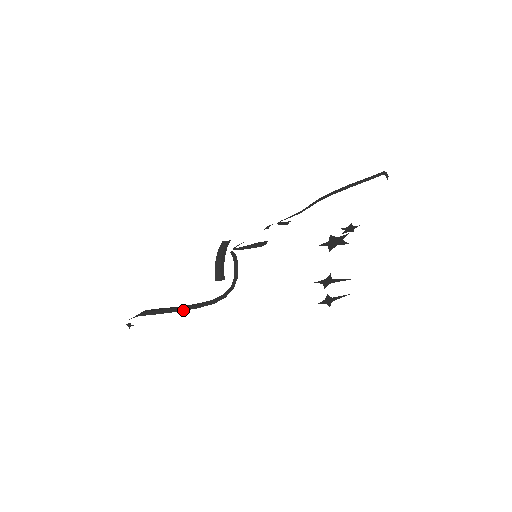
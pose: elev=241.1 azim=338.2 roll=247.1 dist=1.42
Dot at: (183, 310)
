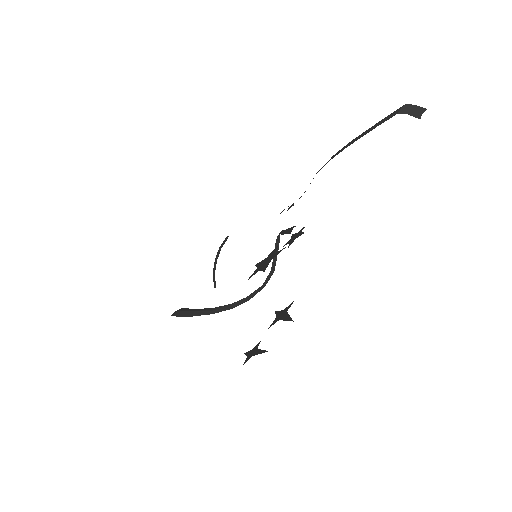
Dot at: (200, 315)
